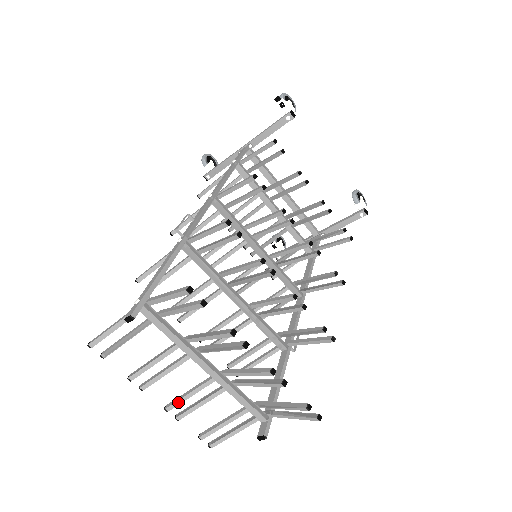
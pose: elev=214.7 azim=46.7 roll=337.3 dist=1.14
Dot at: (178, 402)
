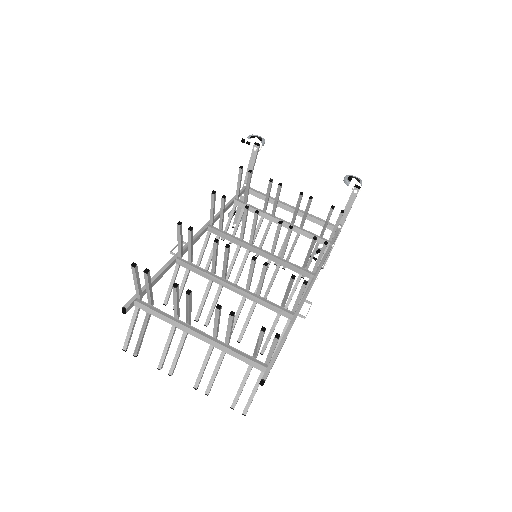
Dot at: (199, 377)
